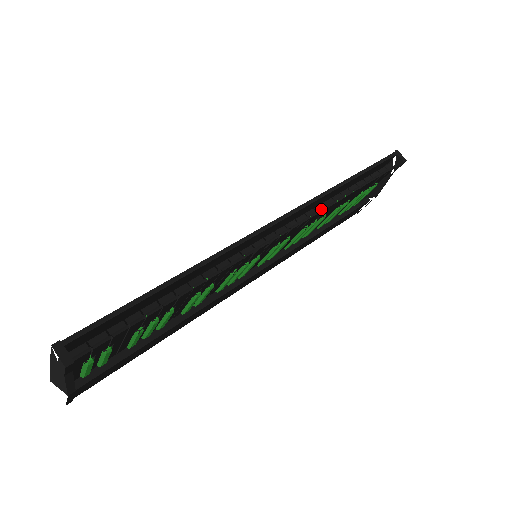
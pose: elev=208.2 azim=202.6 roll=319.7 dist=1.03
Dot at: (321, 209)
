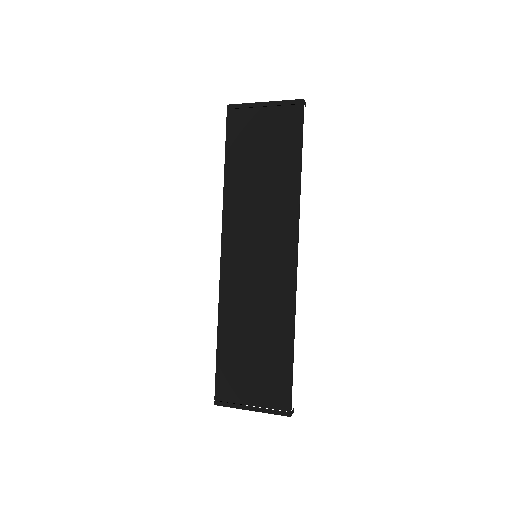
Dot at: occluded
